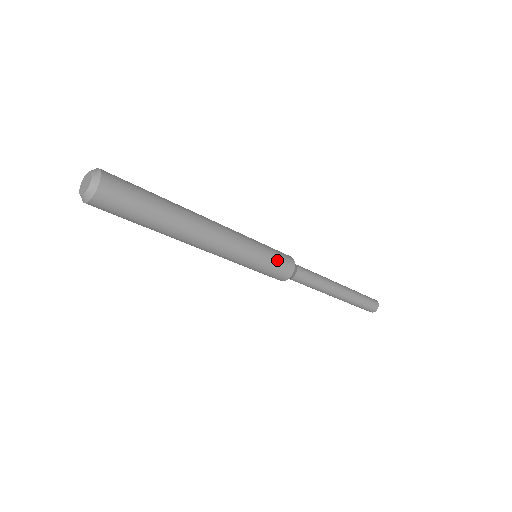
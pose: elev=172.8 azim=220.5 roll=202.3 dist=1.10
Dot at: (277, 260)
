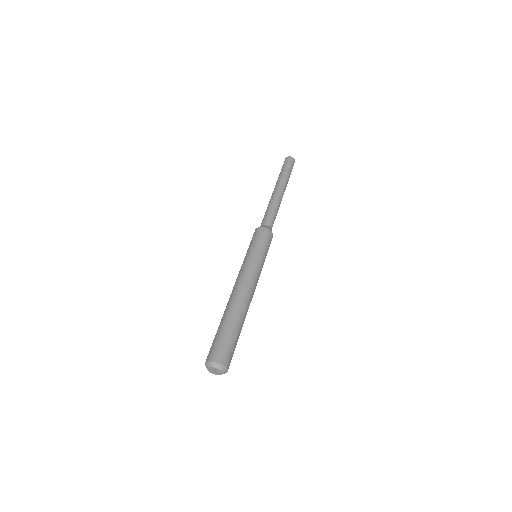
Dot at: (268, 248)
